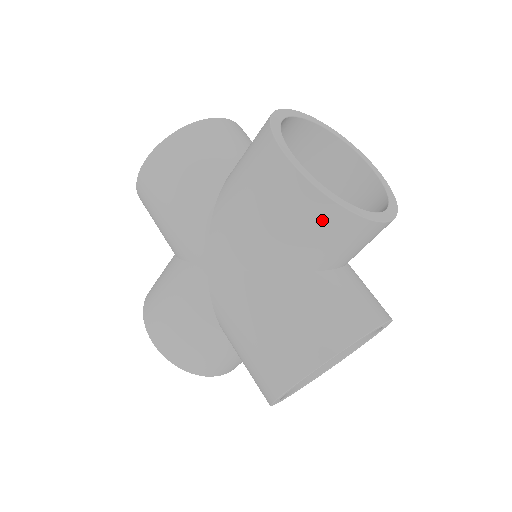
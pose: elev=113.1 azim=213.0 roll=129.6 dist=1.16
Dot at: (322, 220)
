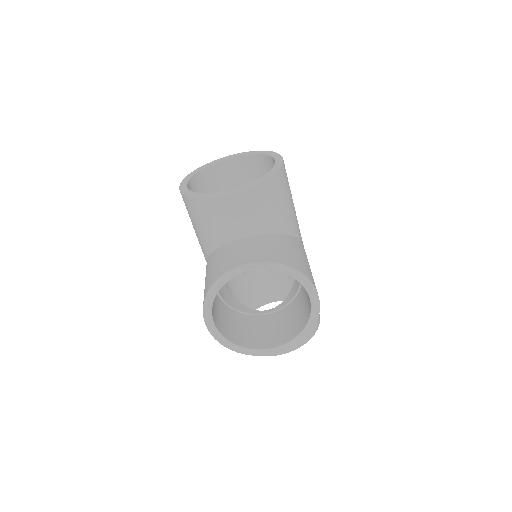
Dot at: (194, 210)
